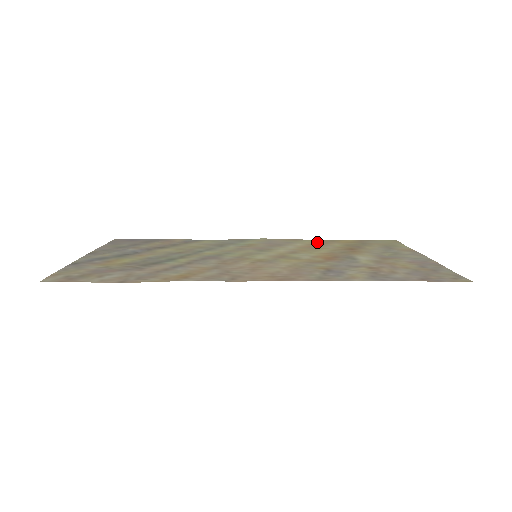
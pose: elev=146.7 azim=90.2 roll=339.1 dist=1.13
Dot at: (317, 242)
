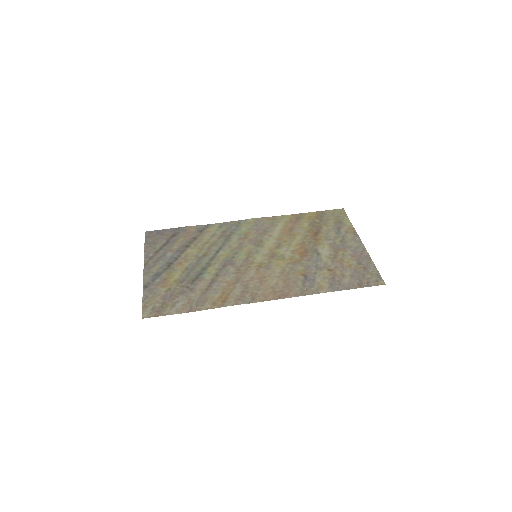
Dot at: (290, 221)
